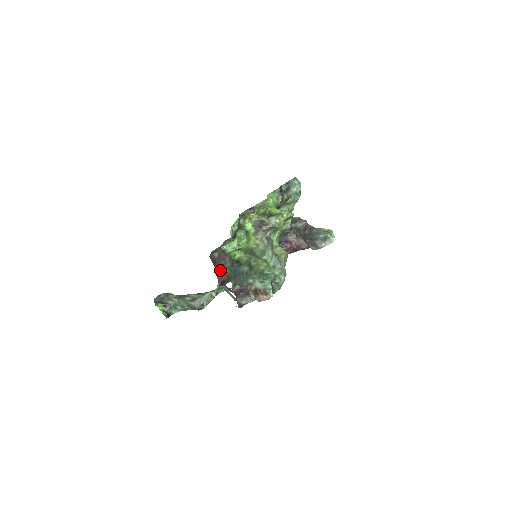
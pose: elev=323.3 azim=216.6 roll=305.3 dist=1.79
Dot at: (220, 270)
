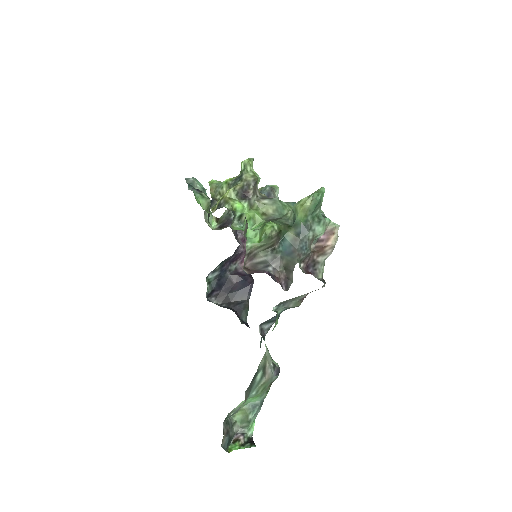
Dot at: (270, 273)
